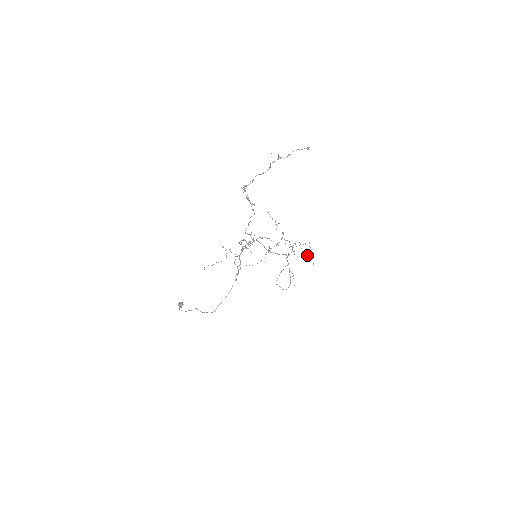
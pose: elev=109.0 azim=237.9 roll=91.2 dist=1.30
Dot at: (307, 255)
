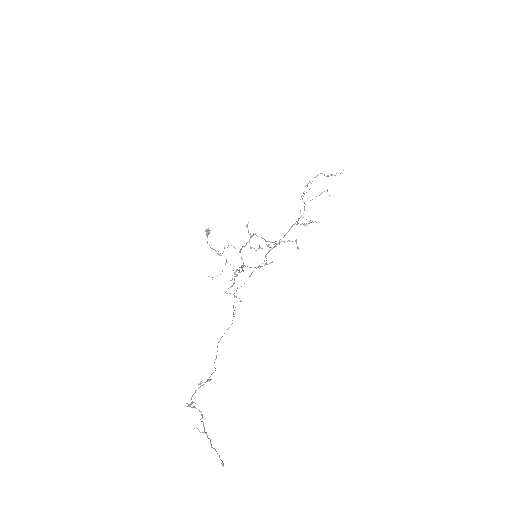
Dot at: occluded
